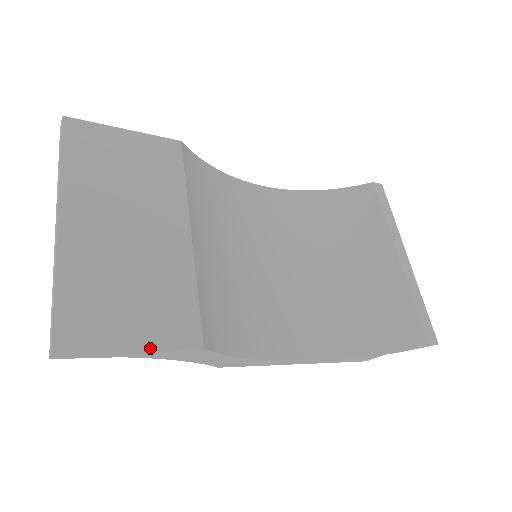
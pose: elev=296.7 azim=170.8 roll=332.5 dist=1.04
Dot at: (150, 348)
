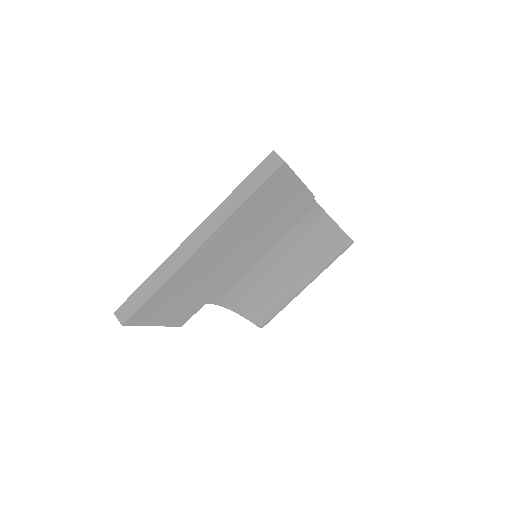
Dot at: (162, 325)
